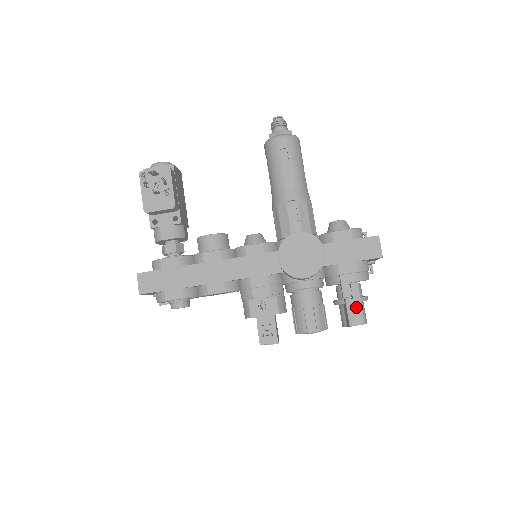
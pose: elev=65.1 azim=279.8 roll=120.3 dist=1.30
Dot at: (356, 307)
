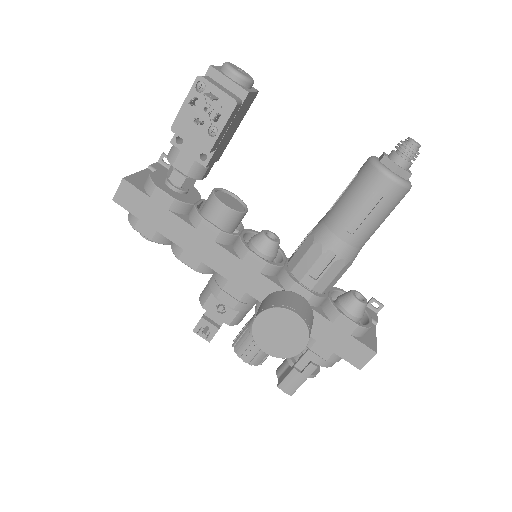
Dot at: (297, 381)
